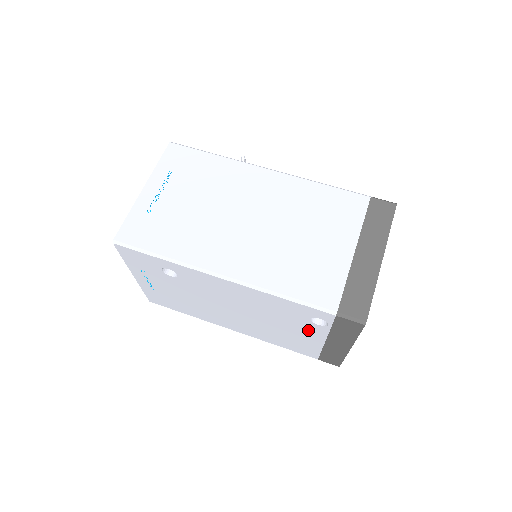
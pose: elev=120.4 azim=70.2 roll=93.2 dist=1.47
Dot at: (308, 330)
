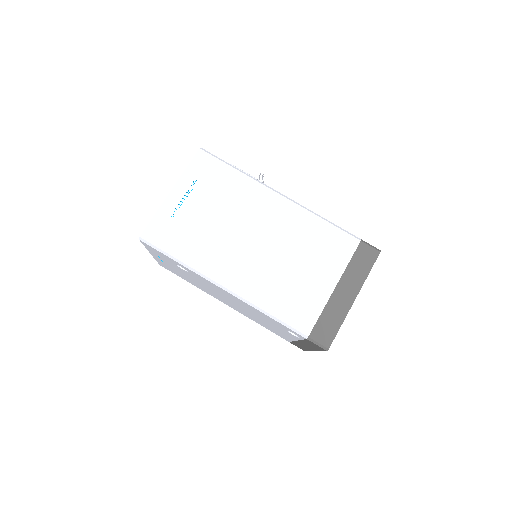
Dot at: (285, 332)
